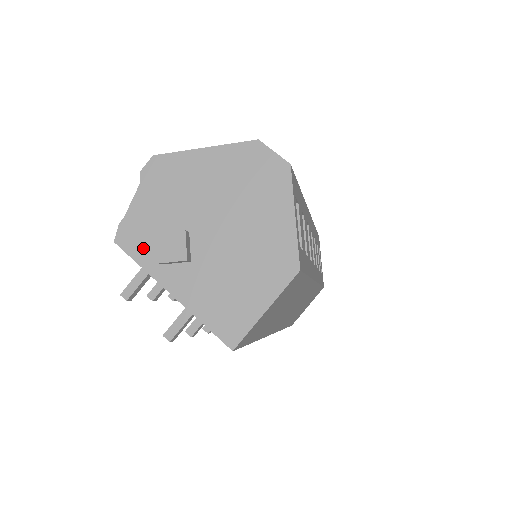
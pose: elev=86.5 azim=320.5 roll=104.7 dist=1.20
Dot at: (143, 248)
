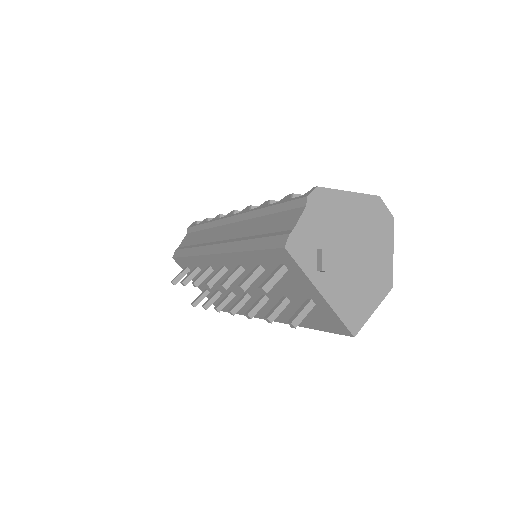
Dot at: (305, 257)
